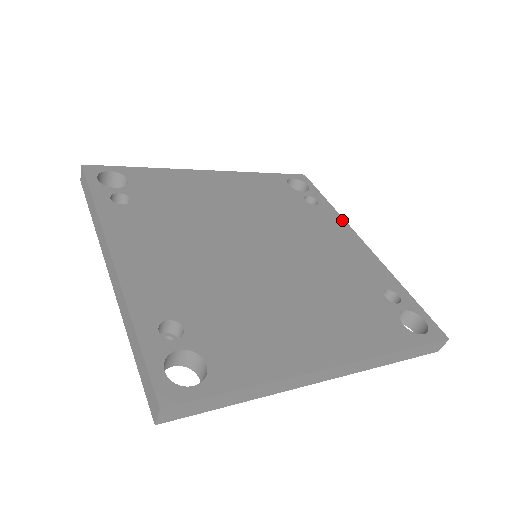
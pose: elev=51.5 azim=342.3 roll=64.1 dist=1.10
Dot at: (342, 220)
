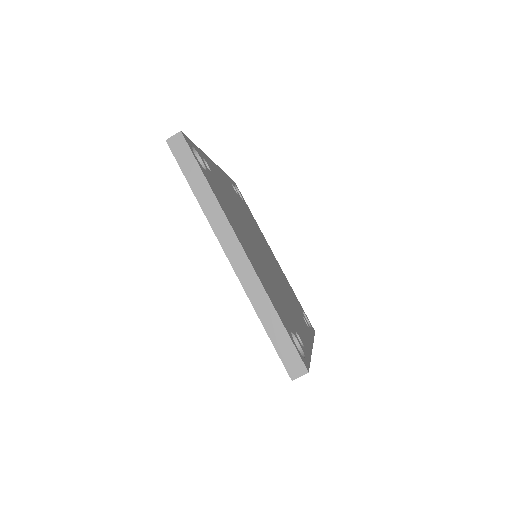
Dot at: (312, 339)
